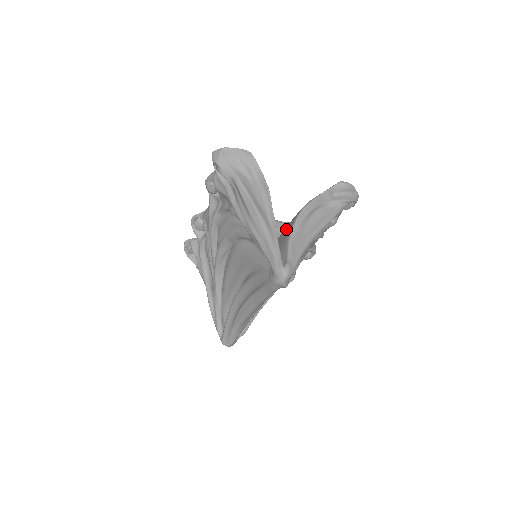
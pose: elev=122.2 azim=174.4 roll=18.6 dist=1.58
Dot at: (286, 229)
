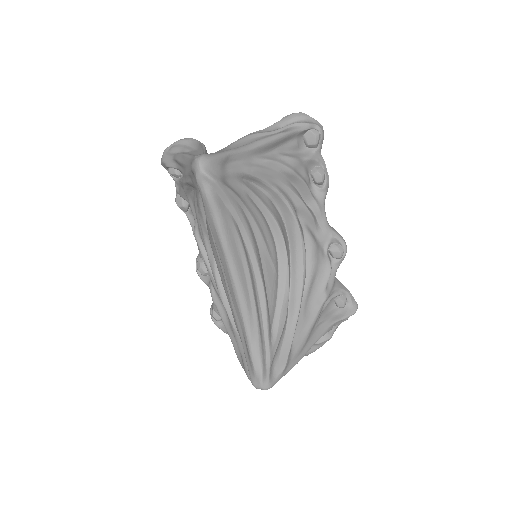
Dot at: occluded
